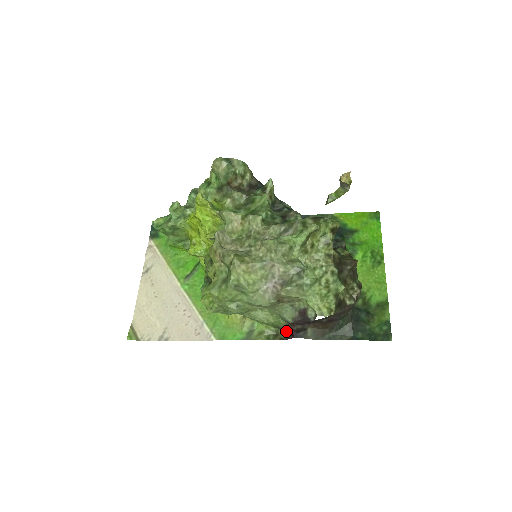
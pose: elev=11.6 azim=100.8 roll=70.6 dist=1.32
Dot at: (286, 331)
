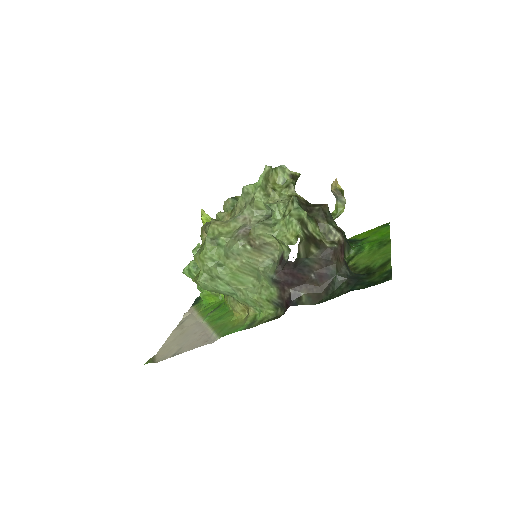
Dot at: (282, 305)
